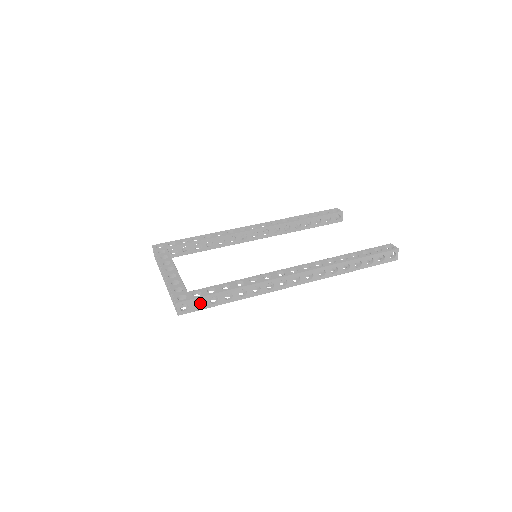
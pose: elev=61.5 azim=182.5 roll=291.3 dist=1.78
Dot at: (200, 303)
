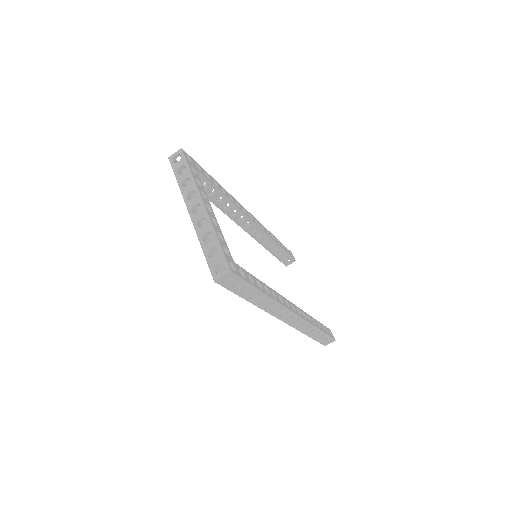
Dot at: occluded
